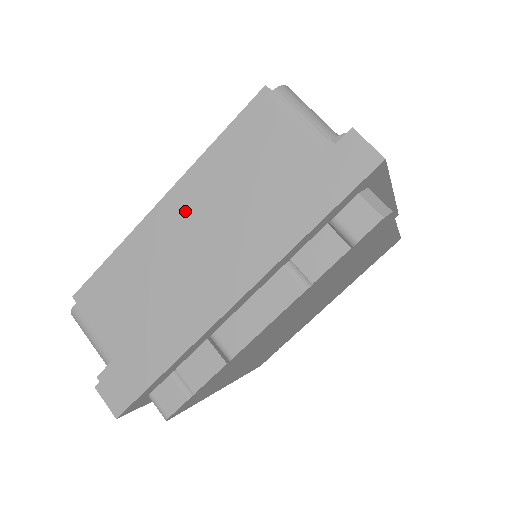
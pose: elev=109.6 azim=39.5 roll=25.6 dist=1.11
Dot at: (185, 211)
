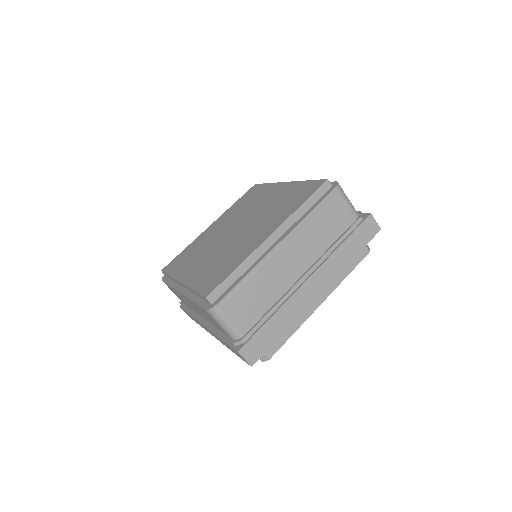
Dot at: (188, 301)
